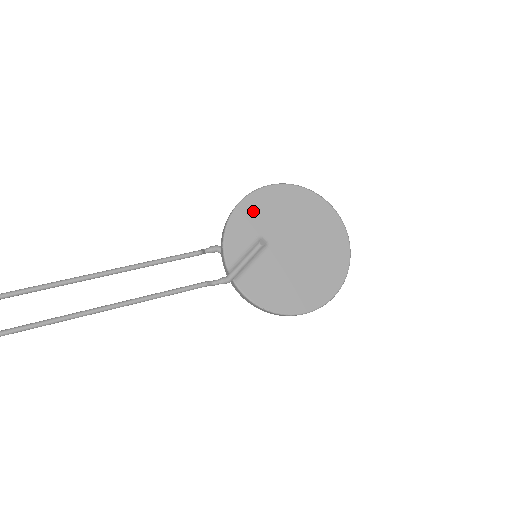
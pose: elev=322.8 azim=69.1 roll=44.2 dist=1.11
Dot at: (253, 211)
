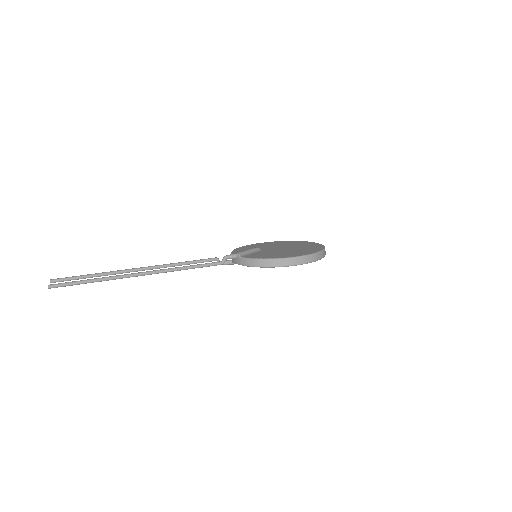
Dot at: (251, 247)
